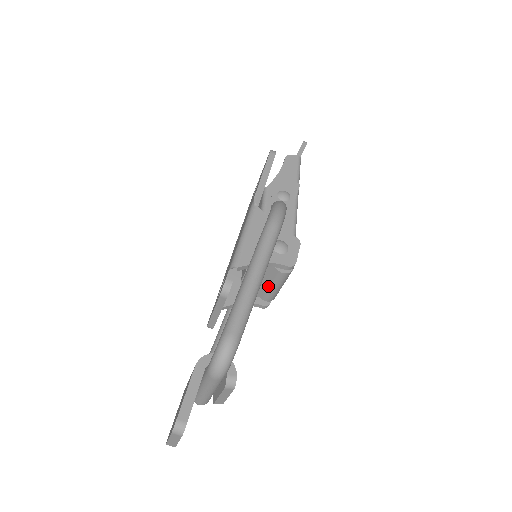
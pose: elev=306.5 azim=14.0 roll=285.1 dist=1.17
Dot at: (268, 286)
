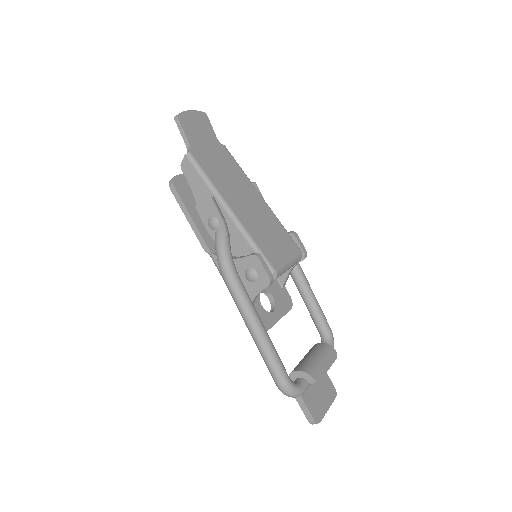
Dot at: occluded
